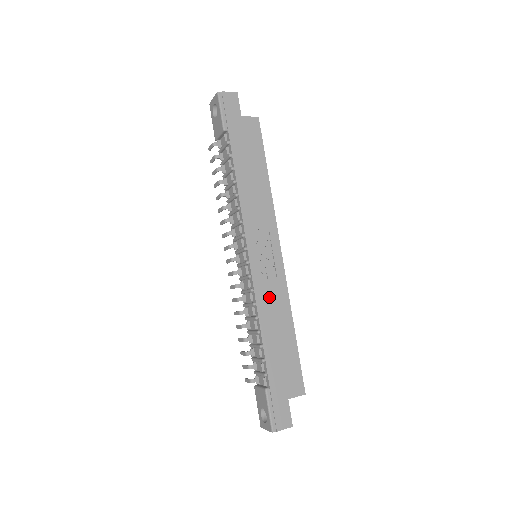
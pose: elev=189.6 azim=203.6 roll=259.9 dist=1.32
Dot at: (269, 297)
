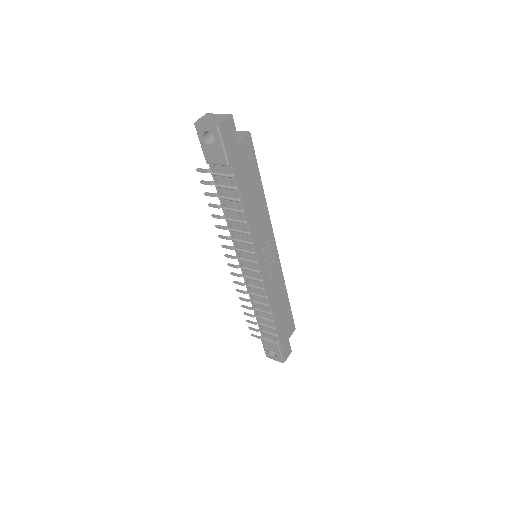
Dot at: (274, 287)
